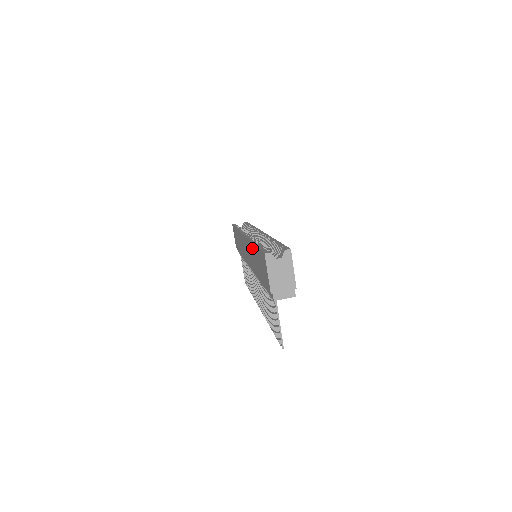
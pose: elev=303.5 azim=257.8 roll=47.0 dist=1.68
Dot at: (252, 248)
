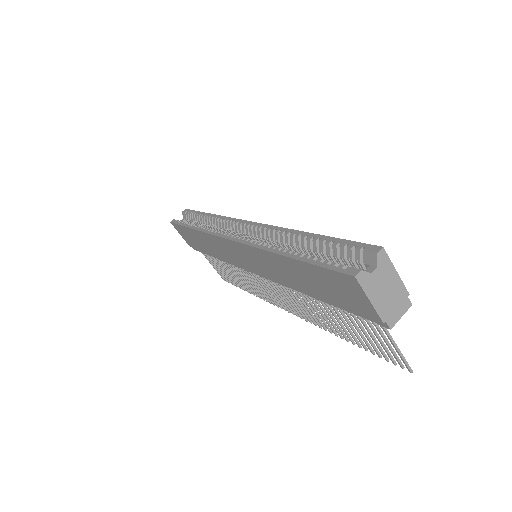
Dot at: (276, 260)
